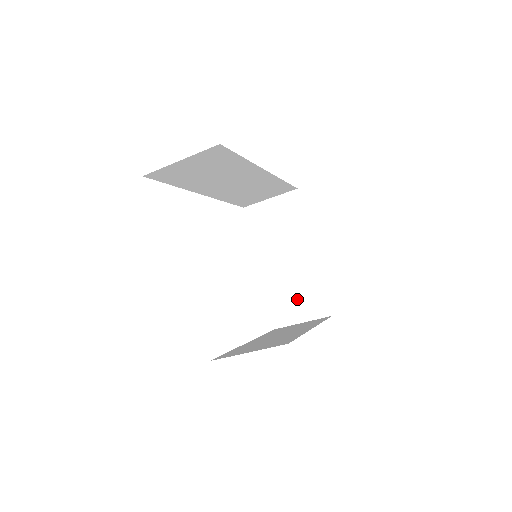
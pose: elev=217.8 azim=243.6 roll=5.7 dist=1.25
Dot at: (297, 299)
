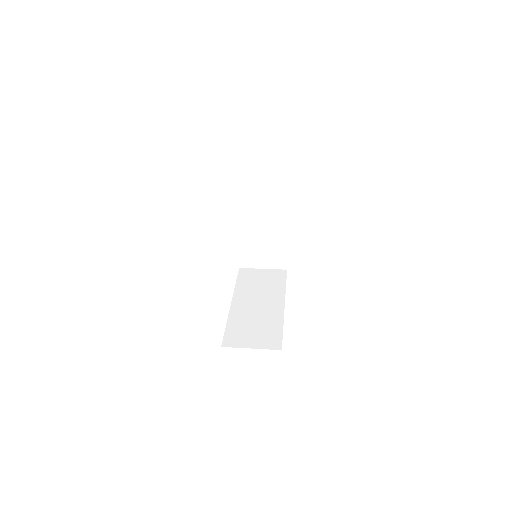
Dot at: (263, 253)
